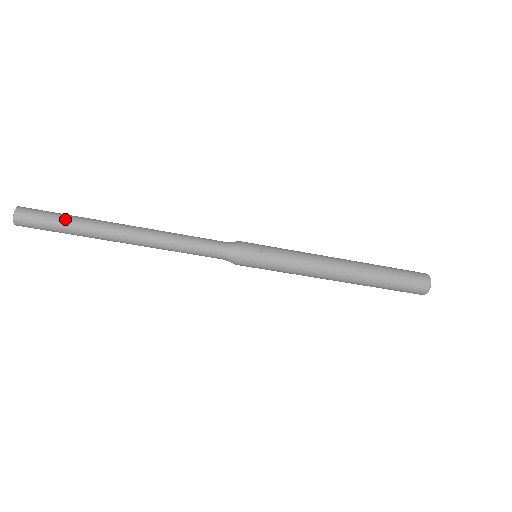
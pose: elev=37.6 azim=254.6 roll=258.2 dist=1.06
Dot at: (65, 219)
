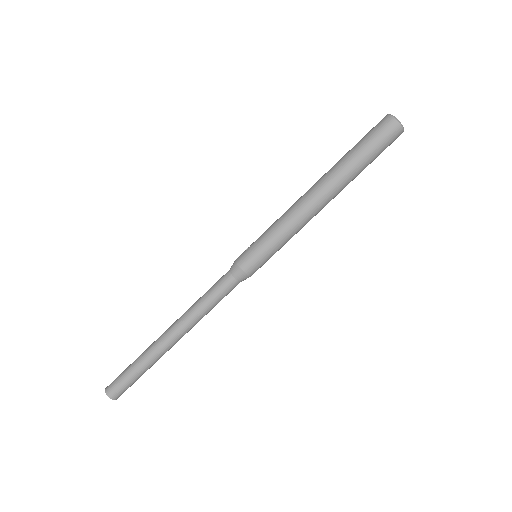
Dot at: (132, 363)
